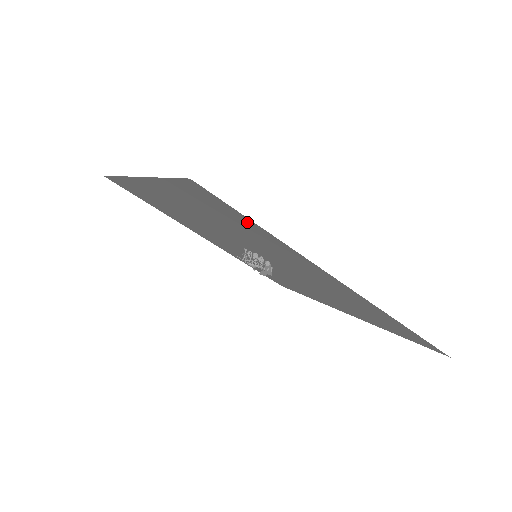
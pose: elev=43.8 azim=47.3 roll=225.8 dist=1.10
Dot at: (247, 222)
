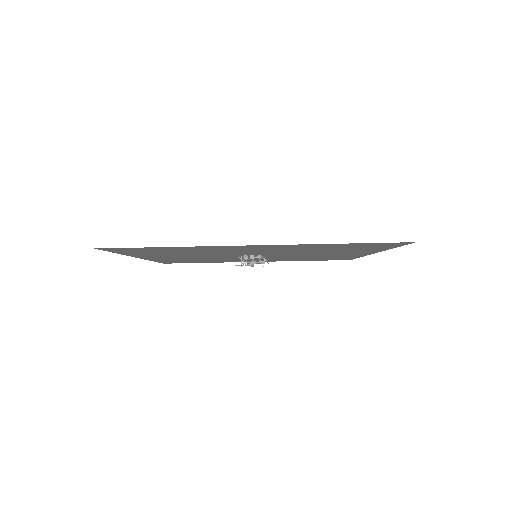
Dot at: (155, 248)
